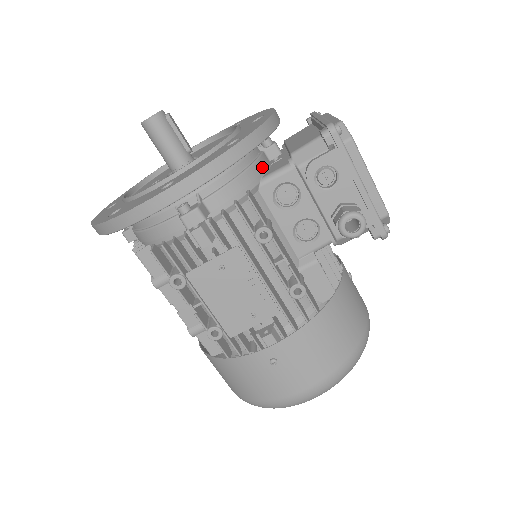
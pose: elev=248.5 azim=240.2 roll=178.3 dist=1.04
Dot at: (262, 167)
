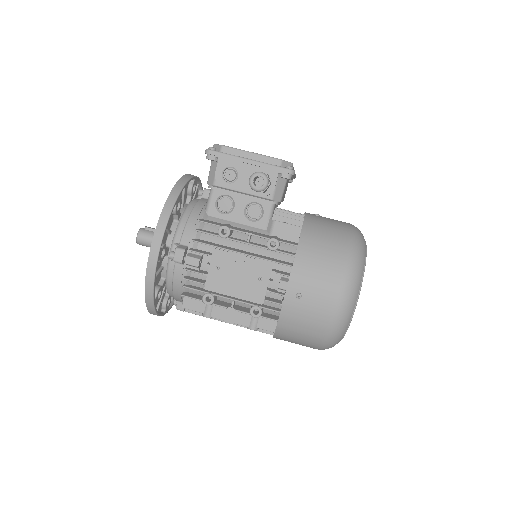
Dot at: (202, 204)
